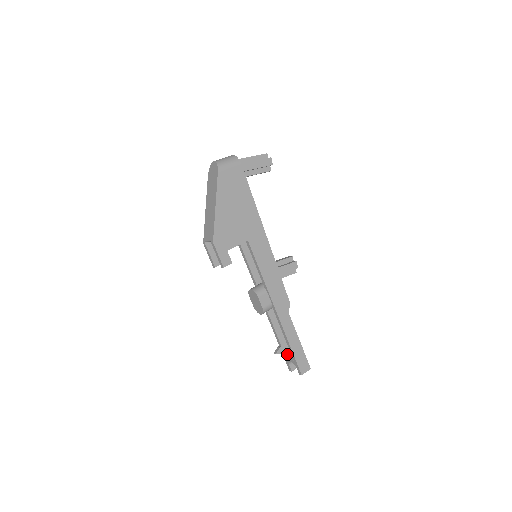
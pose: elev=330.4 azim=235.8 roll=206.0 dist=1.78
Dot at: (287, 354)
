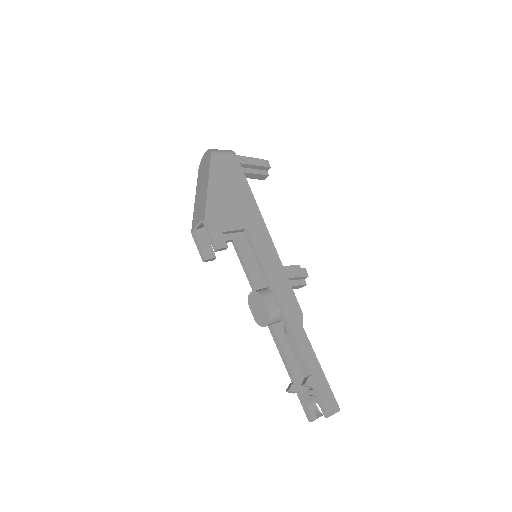
Dot at: (306, 380)
